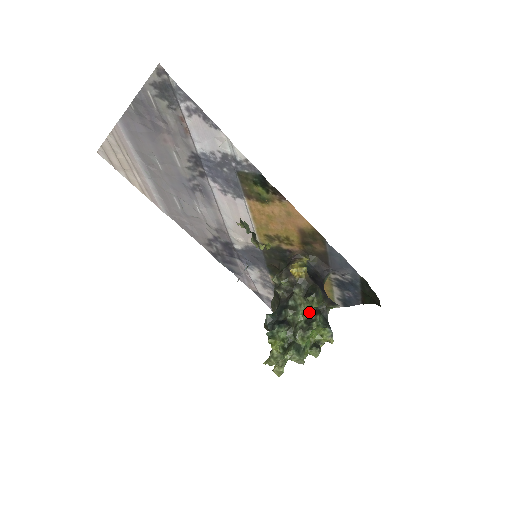
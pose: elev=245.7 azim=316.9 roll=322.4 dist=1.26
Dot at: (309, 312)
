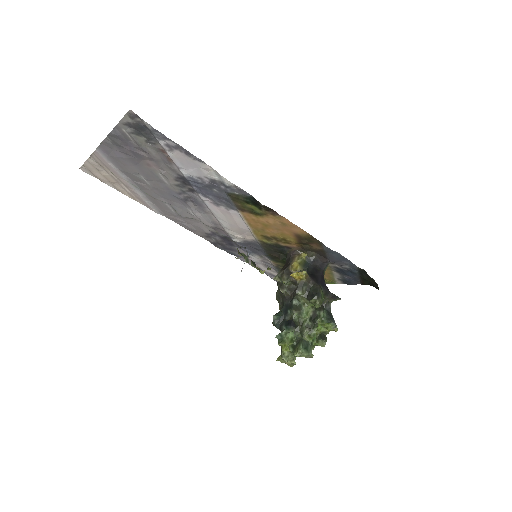
Dot at: (313, 309)
